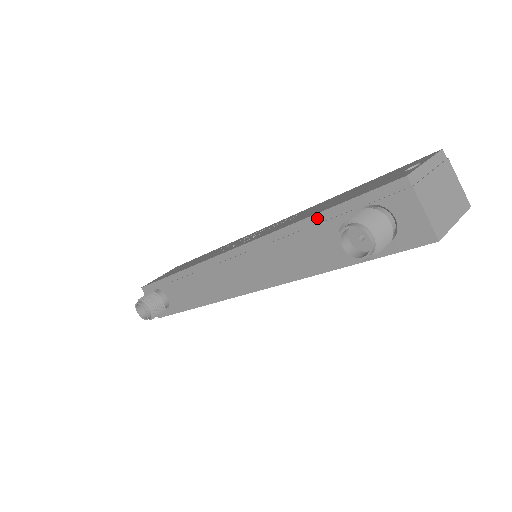
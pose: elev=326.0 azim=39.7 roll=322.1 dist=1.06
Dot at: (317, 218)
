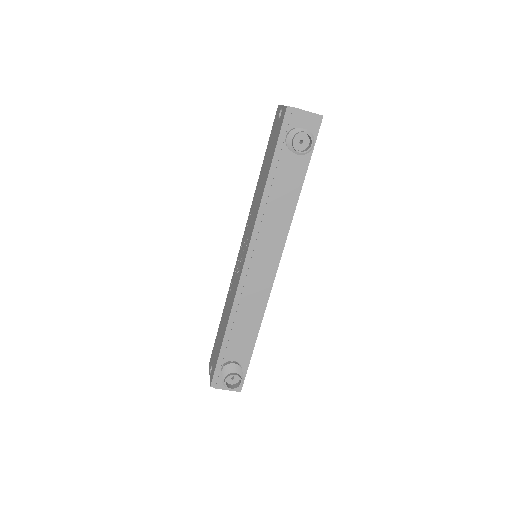
Dot at: (272, 172)
